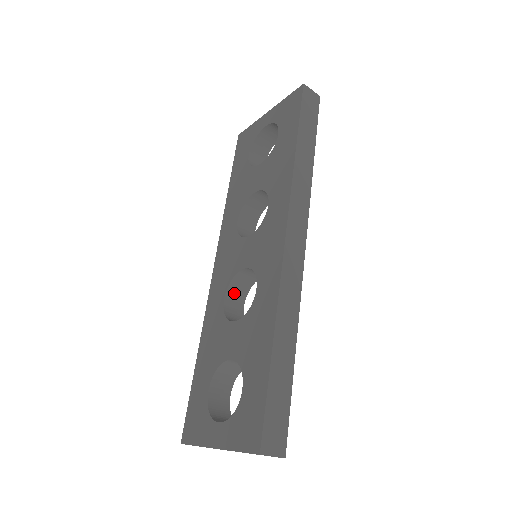
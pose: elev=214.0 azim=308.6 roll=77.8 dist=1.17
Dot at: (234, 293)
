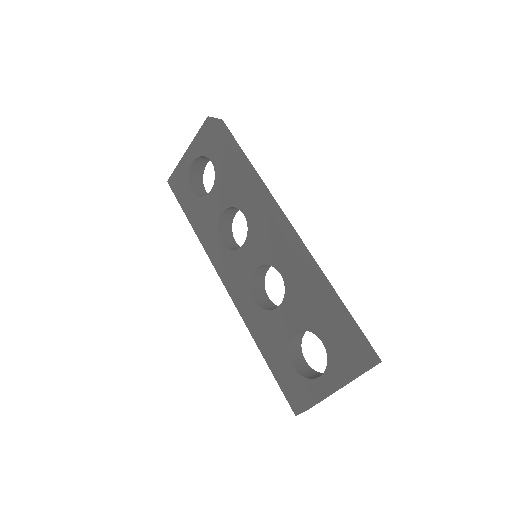
Dot at: (257, 292)
